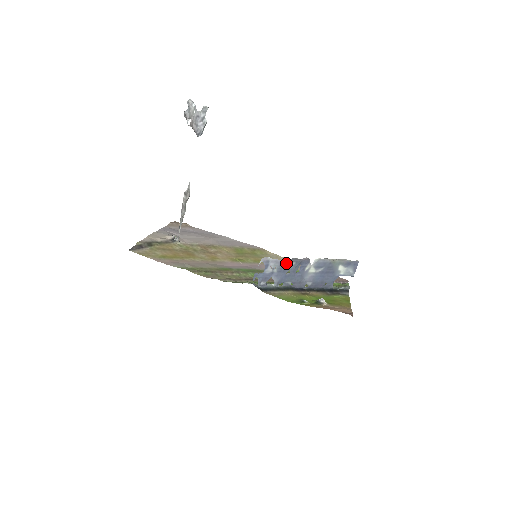
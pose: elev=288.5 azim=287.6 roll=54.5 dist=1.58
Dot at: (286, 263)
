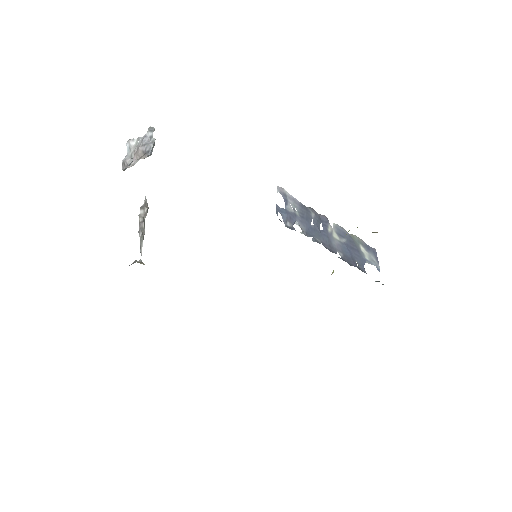
Dot at: (305, 209)
